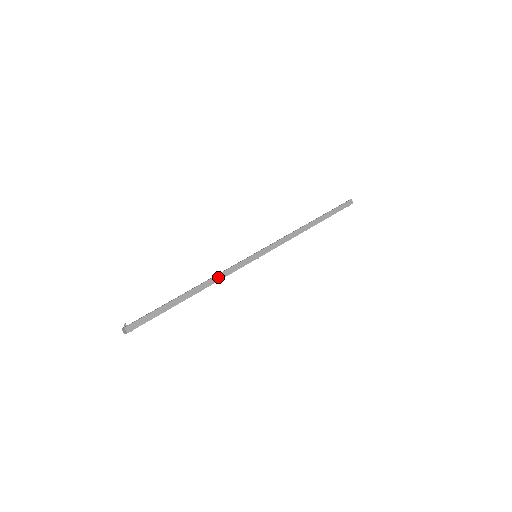
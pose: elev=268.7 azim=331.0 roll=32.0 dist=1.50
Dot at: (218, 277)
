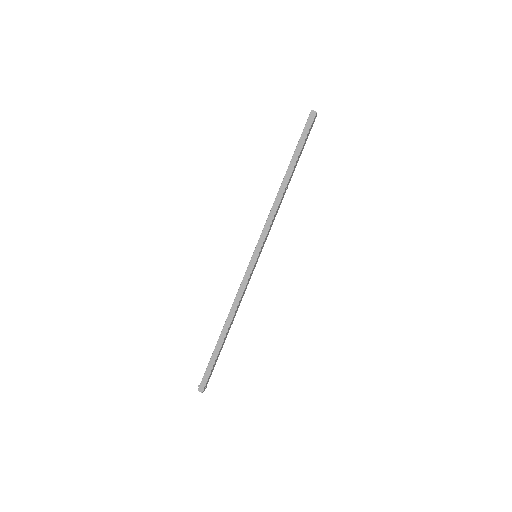
Dot at: (235, 304)
